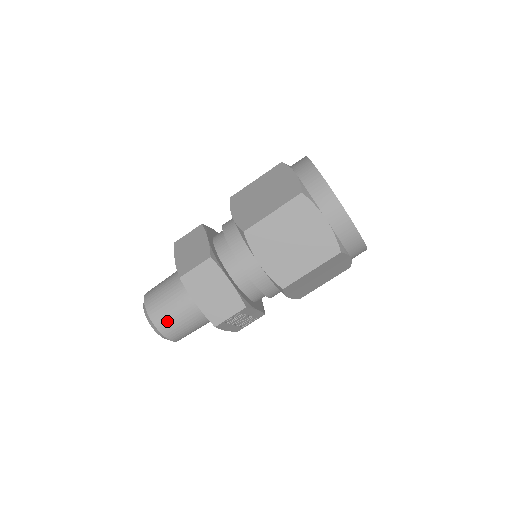
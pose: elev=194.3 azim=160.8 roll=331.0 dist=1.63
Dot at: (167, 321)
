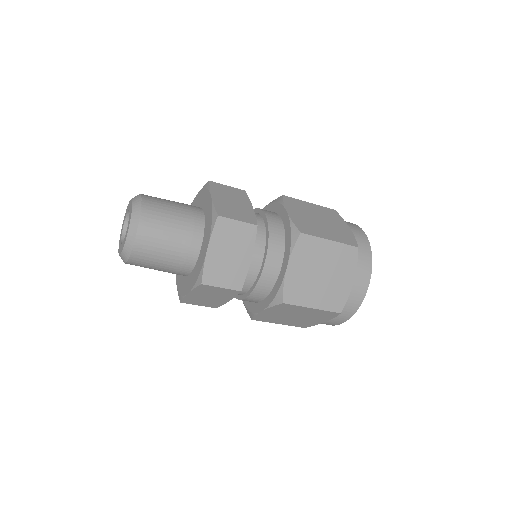
Dot at: (143, 265)
